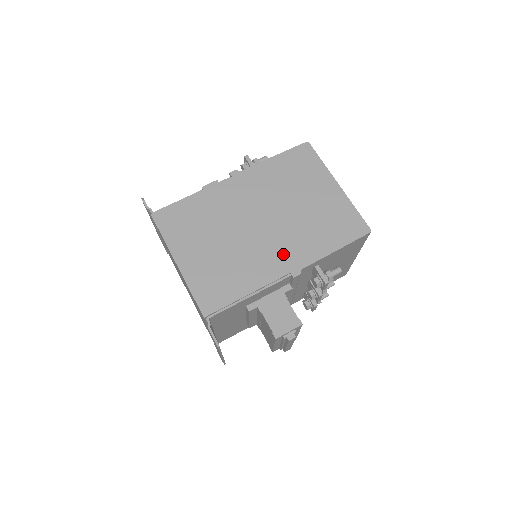
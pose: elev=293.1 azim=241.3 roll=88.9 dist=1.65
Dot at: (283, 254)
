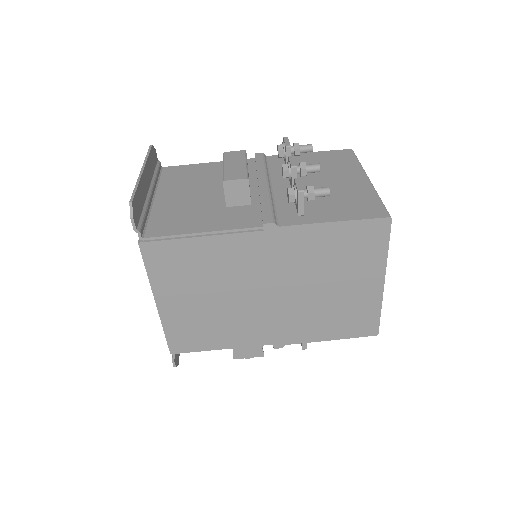
Dot at: (276, 328)
